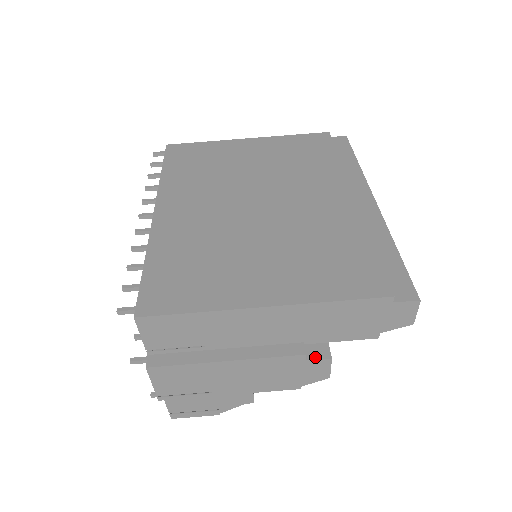
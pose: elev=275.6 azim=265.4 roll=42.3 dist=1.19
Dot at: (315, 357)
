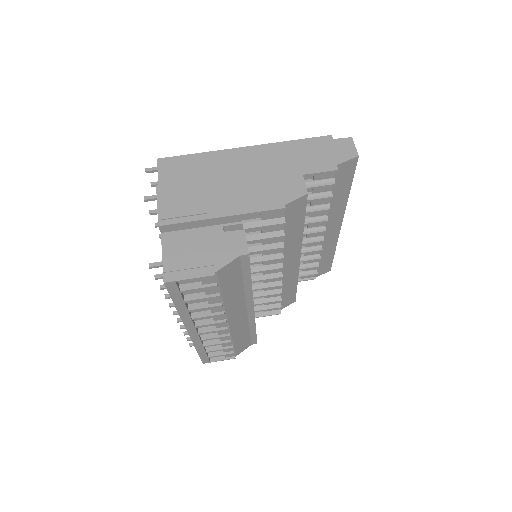
Dot at: (289, 174)
